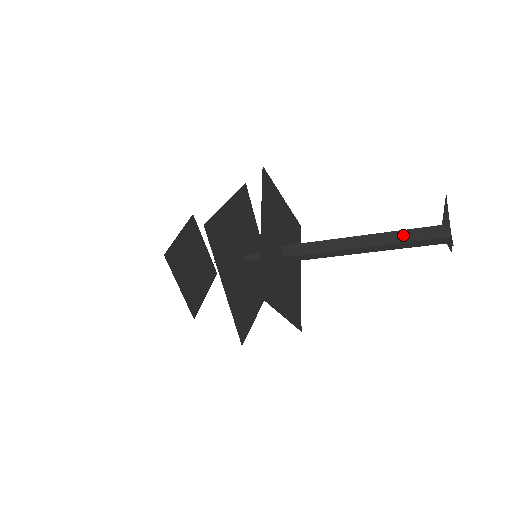
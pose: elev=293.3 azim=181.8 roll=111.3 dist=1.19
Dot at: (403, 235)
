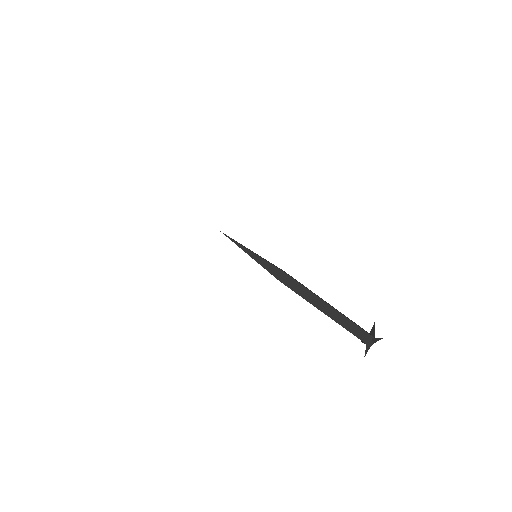
Dot at: (351, 320)
